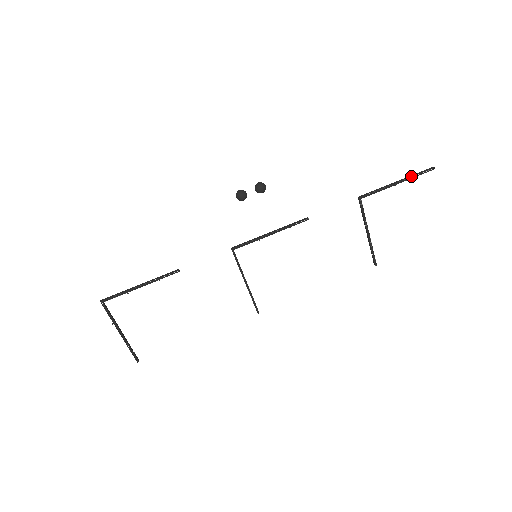
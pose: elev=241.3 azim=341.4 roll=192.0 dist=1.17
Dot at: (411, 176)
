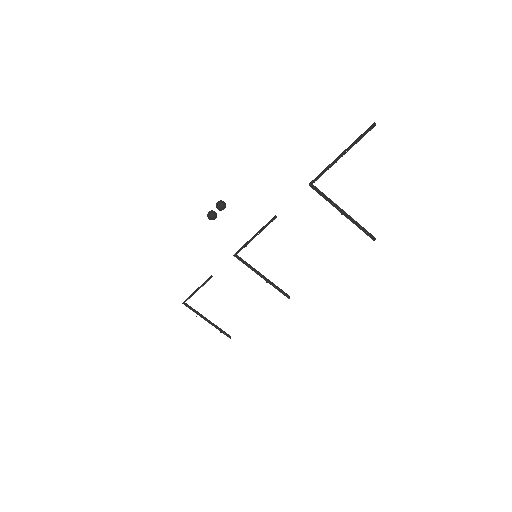
Dot at: (351, 144)
